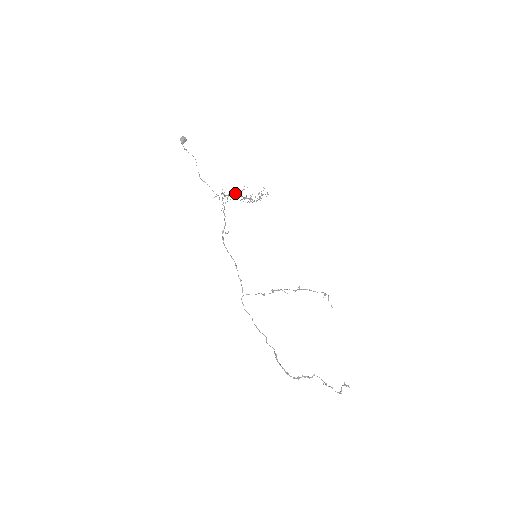
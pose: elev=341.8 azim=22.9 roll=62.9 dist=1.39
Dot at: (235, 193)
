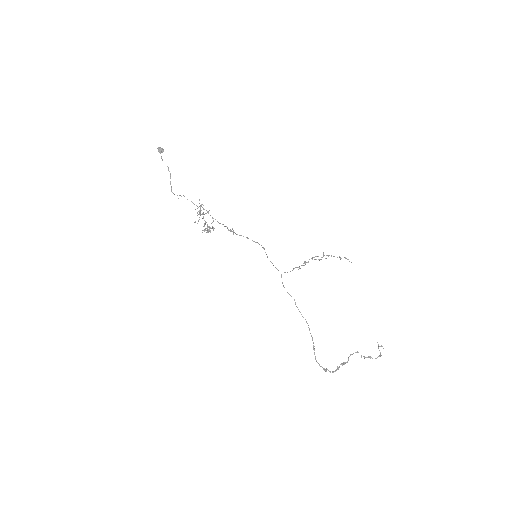
Dot at: (203, 213)
